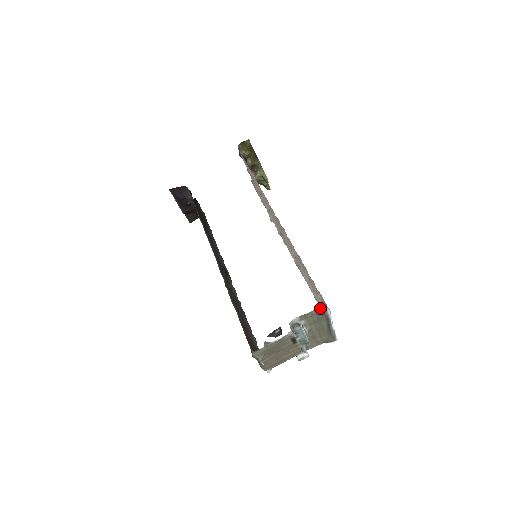
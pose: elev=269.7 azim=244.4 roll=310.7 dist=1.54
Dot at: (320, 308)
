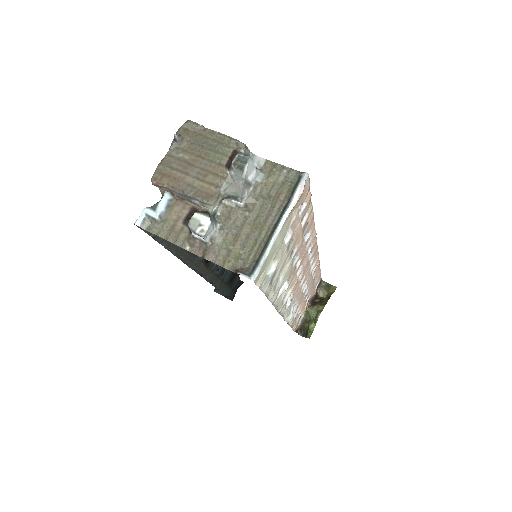
Dot at: (297, 174)
